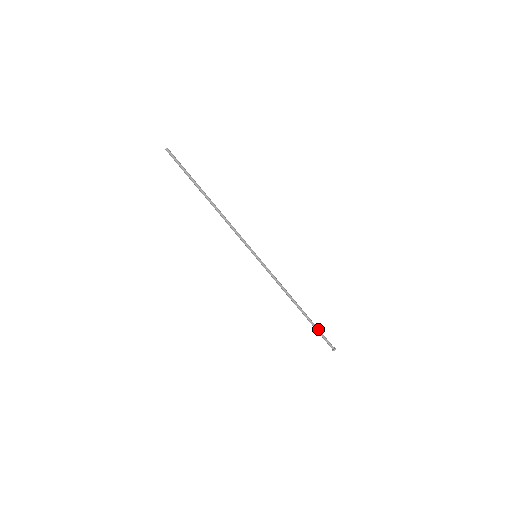
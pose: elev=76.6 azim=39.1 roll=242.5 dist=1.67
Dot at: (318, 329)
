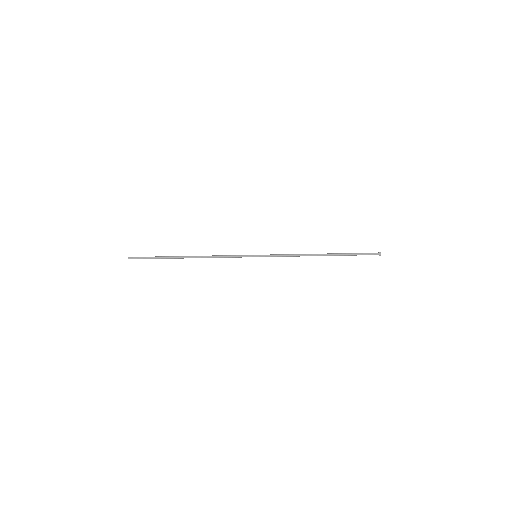
Dot at: (352, 253)
